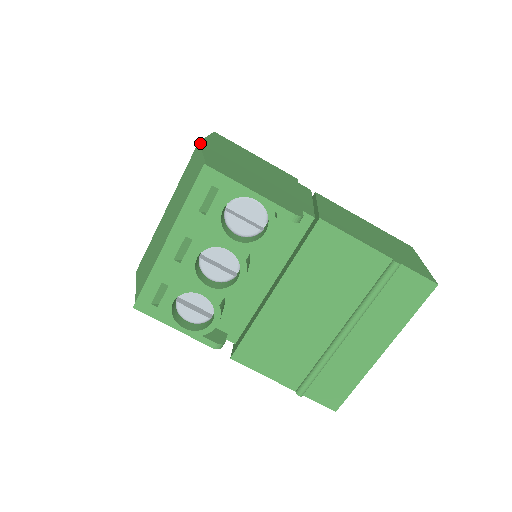
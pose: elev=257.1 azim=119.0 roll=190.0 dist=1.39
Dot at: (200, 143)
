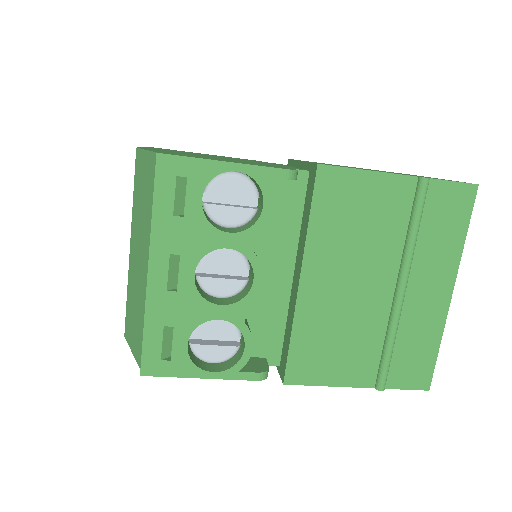
Dot at: (139, 148)
